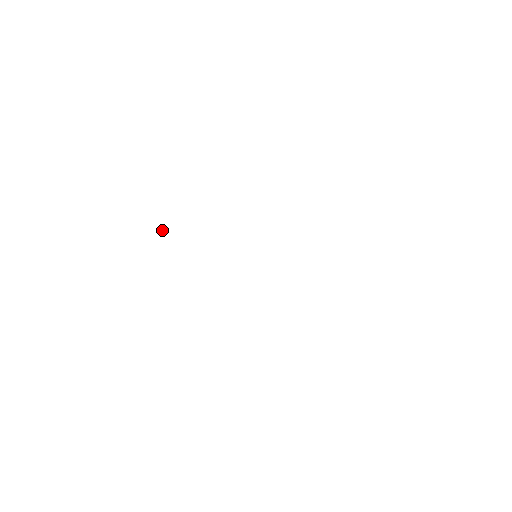
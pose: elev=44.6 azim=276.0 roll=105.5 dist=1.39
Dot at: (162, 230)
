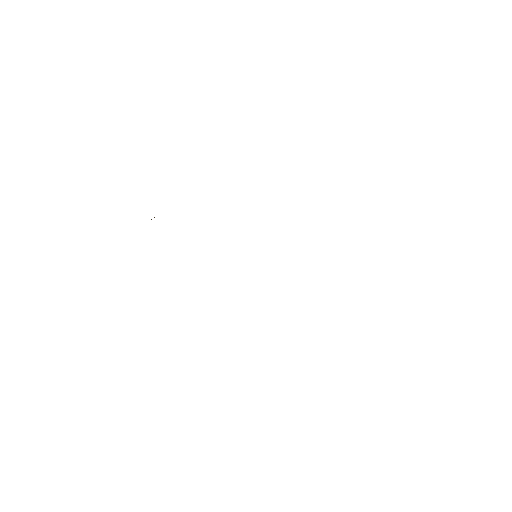
Dot at: occluded
